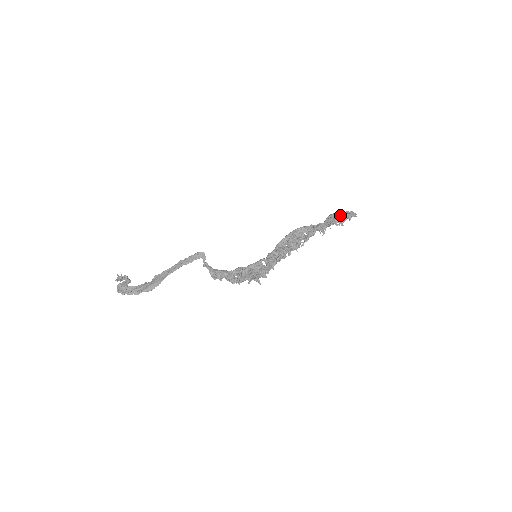
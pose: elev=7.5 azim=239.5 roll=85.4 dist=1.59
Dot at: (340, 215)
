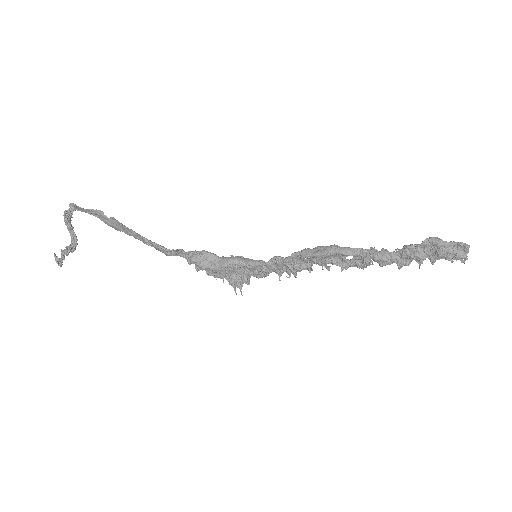
Dot at: (435, 254)
